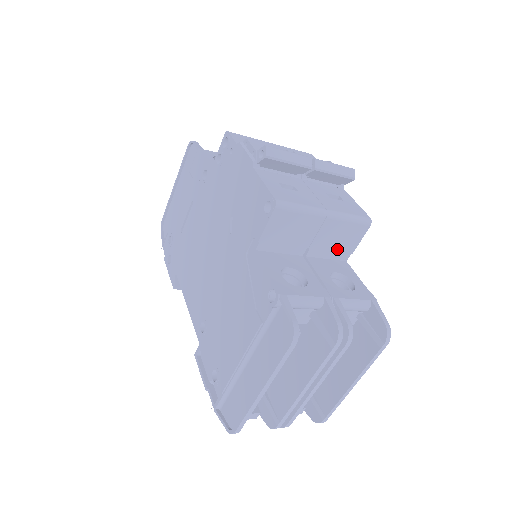
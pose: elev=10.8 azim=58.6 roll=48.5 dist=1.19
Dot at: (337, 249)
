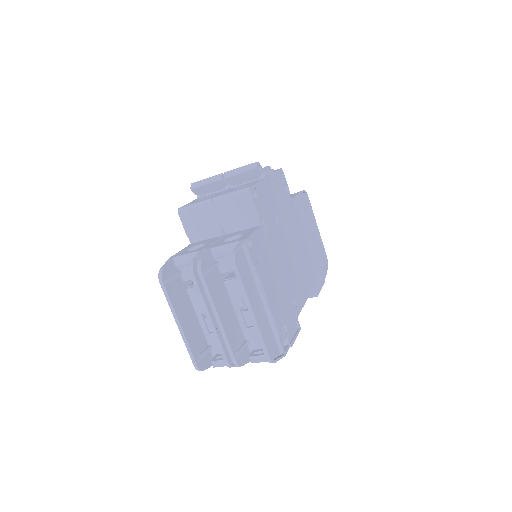
Dot at: (243, 220)
